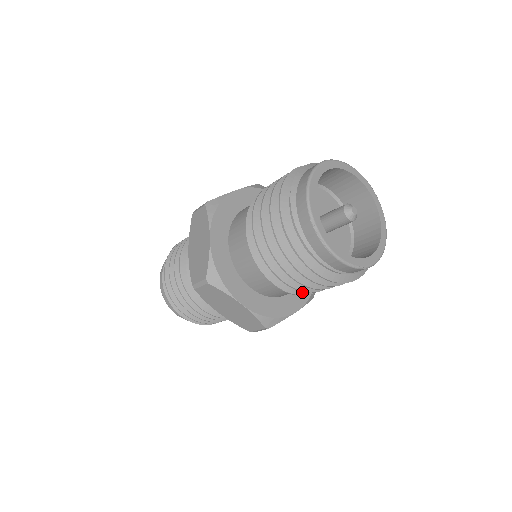
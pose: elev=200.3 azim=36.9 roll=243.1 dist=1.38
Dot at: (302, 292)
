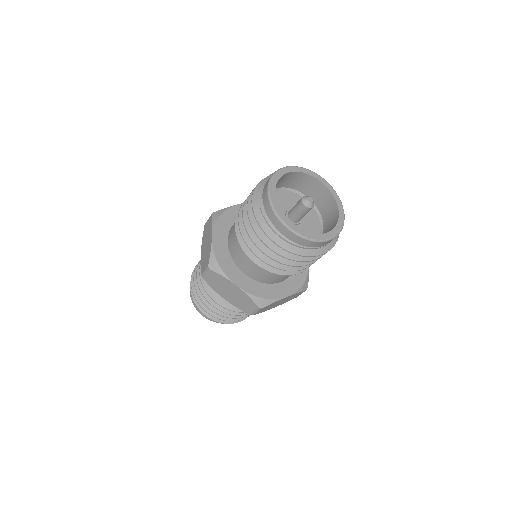
Dot at: (282, 272)
